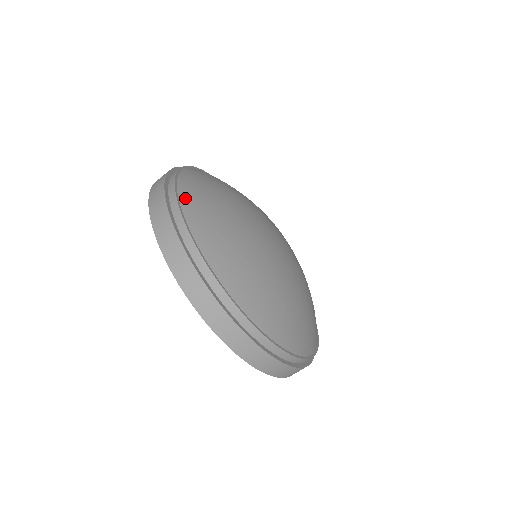
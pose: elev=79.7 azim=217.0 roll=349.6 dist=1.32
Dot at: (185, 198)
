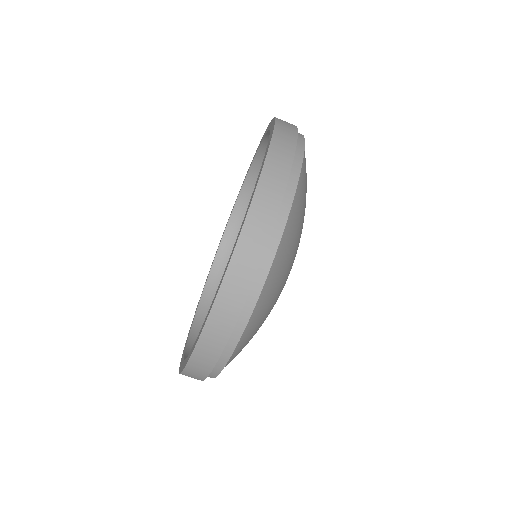
Dot at: (292, 216)
